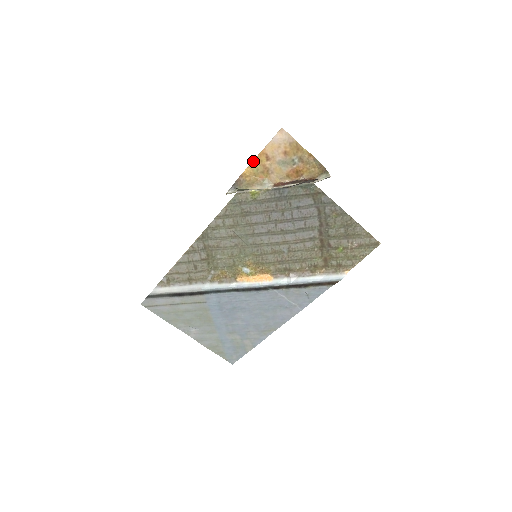
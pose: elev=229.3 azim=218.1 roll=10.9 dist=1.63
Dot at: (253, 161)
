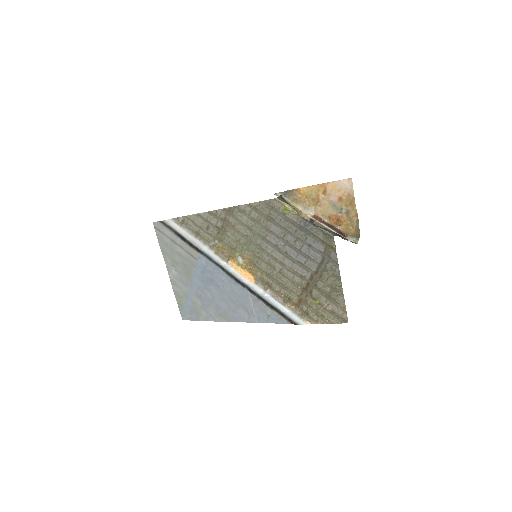
Dot at: (313, 185)
